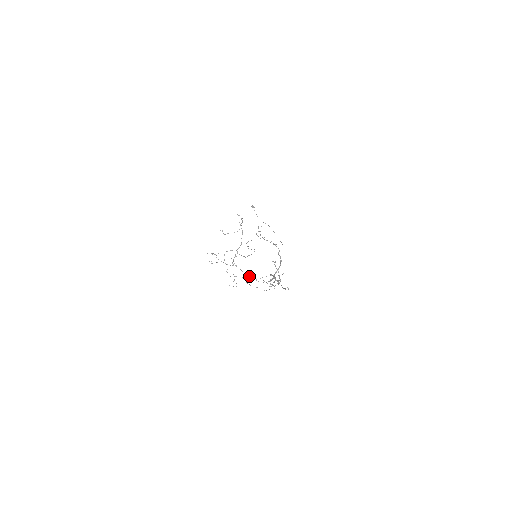
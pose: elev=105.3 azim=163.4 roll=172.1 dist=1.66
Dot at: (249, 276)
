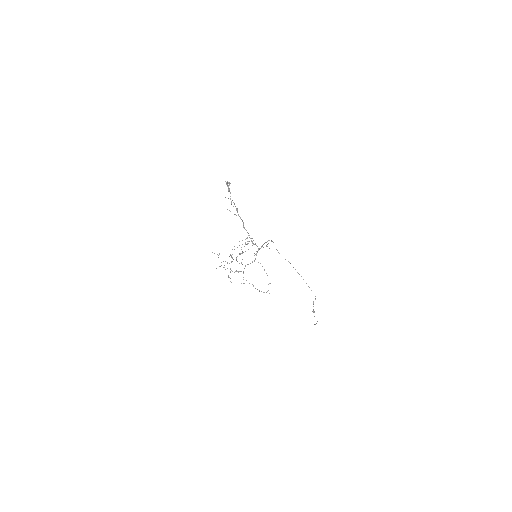
Dot at: (242, 264)
